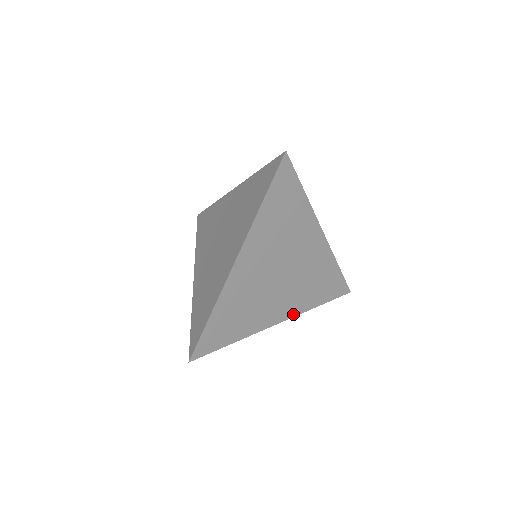
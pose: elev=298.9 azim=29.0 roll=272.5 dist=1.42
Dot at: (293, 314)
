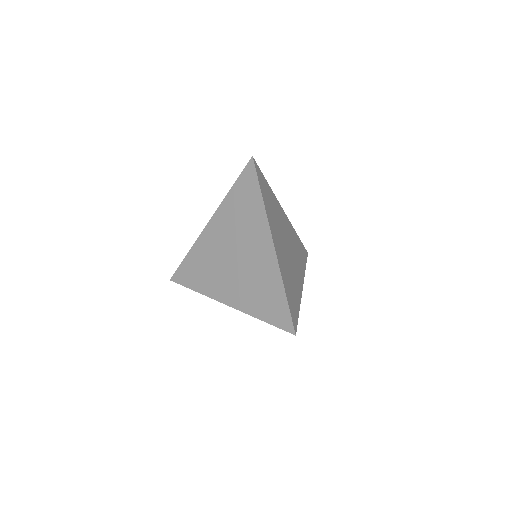
Dot at: (303, 278)
